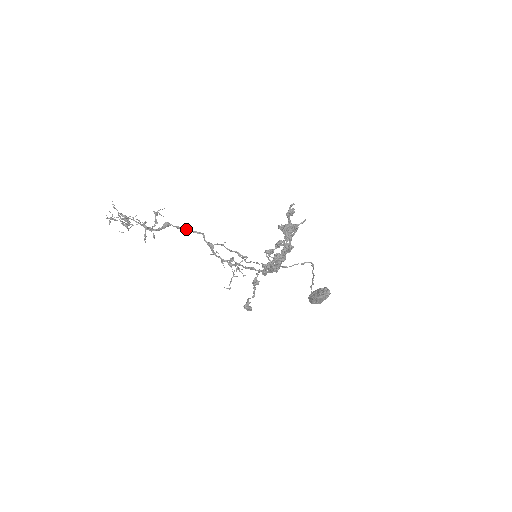
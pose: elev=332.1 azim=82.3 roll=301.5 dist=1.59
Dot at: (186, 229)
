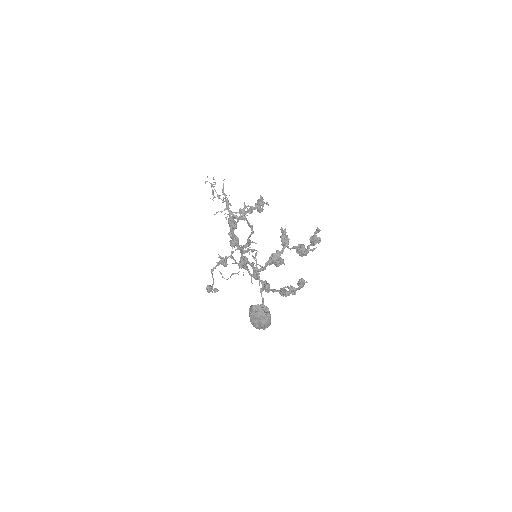
Dot at: (250, 226)
